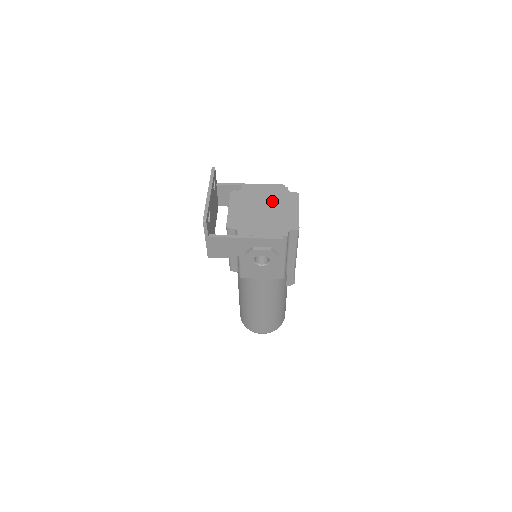
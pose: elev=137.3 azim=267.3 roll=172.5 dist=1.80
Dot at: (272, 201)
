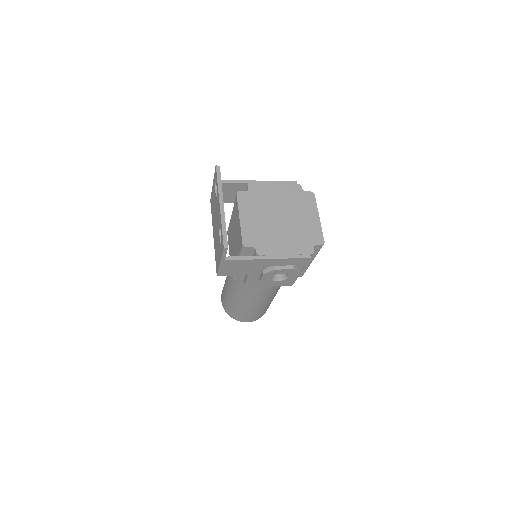
Dot at: (287, 205)
